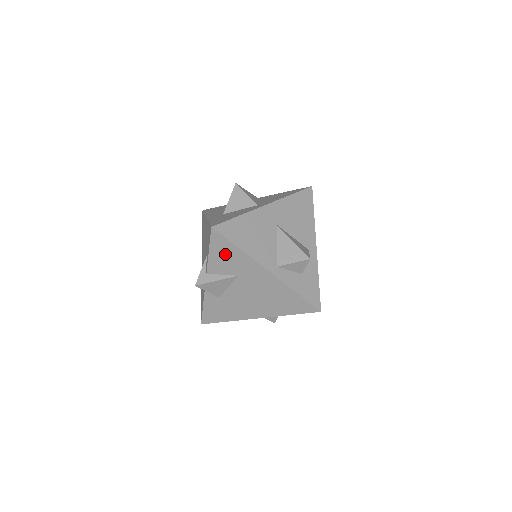
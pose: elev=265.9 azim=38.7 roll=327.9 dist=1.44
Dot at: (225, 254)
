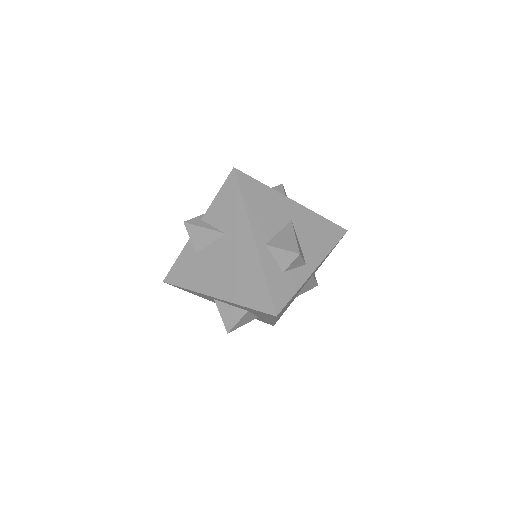
Dot at: (228, 203)
